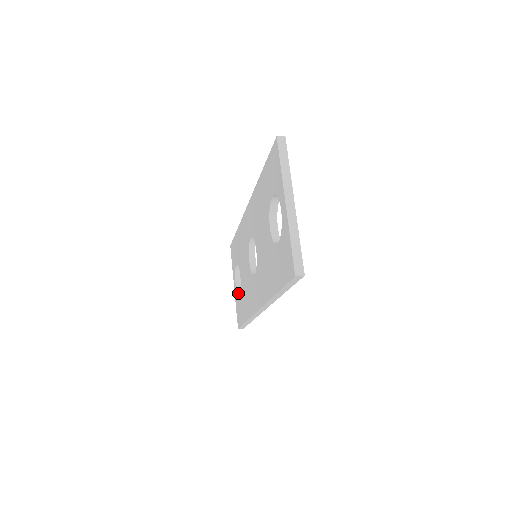
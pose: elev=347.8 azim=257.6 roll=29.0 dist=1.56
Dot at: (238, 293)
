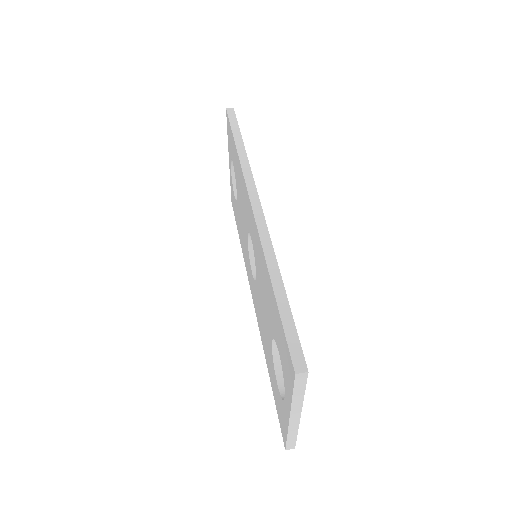
Dot at: (233, 182)
